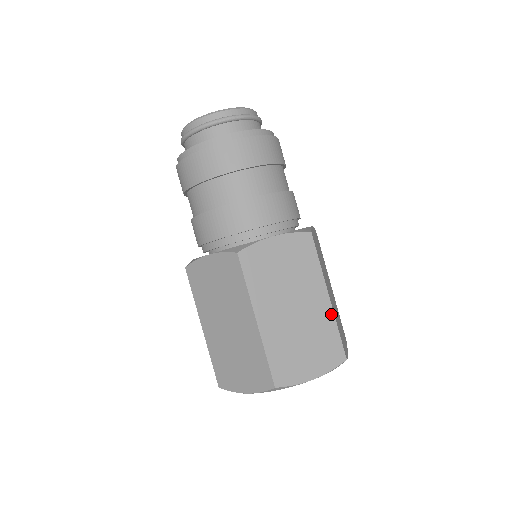
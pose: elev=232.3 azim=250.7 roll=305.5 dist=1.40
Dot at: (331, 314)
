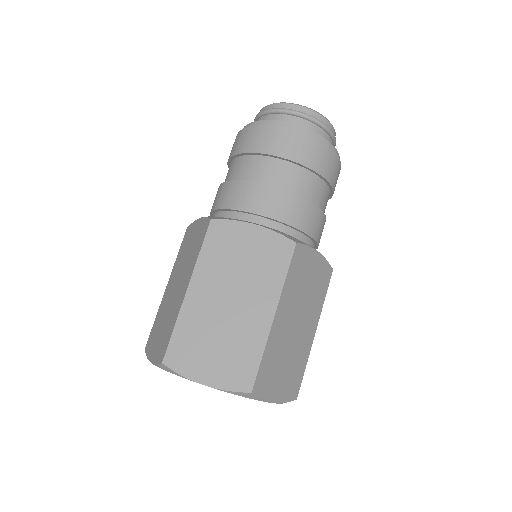
Dot at: (309, 350)
